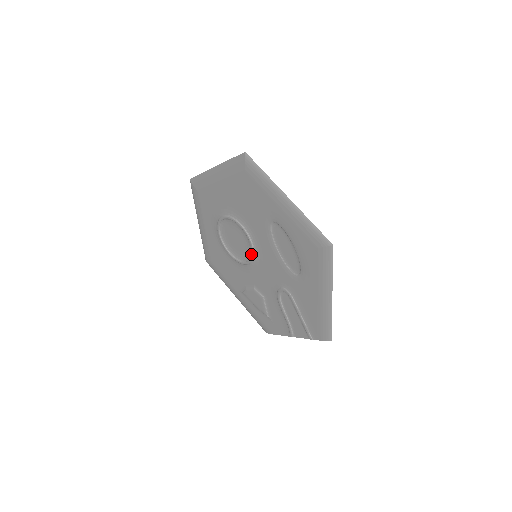
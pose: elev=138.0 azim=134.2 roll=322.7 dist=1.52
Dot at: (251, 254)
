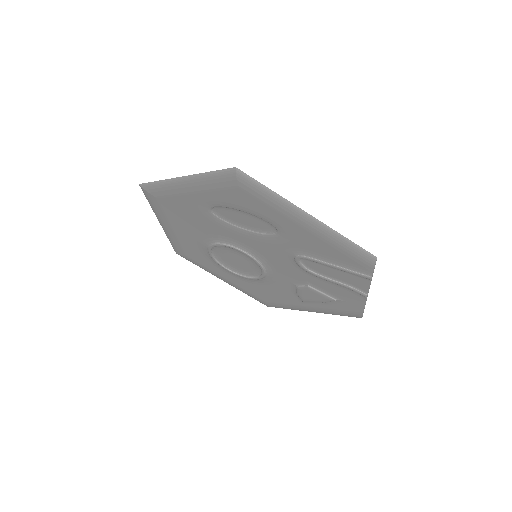
Dot at: (251, 259)
